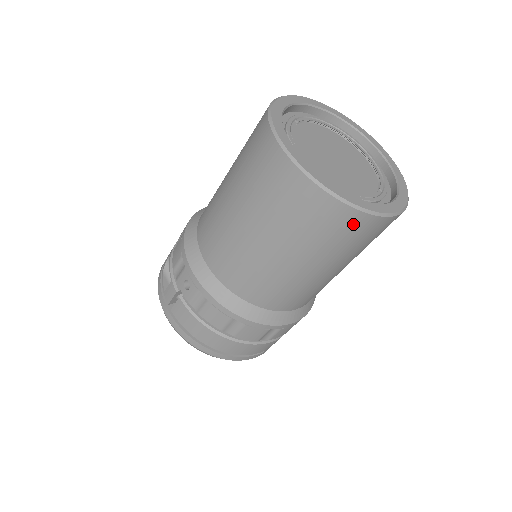
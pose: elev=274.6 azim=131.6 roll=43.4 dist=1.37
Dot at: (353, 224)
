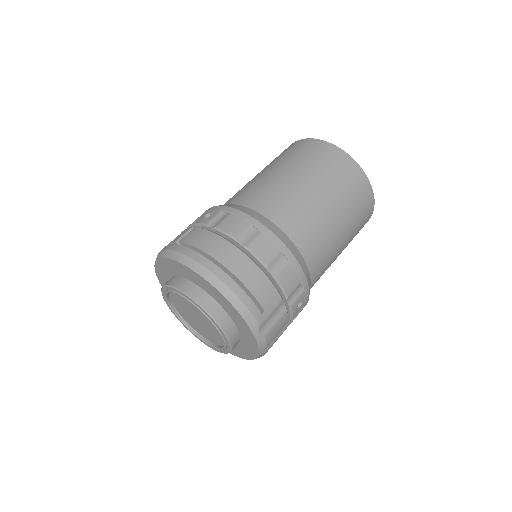
Dot at: (348, 166)
